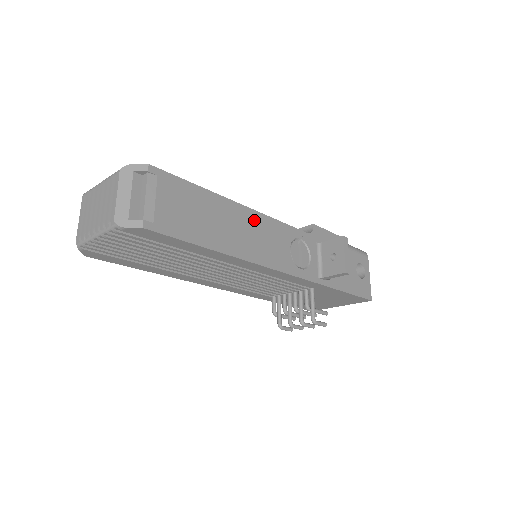
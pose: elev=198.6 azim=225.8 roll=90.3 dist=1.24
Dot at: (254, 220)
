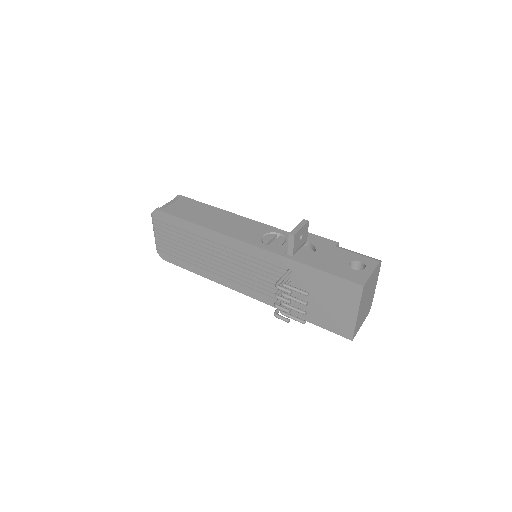
Dot at: (237, 219)
